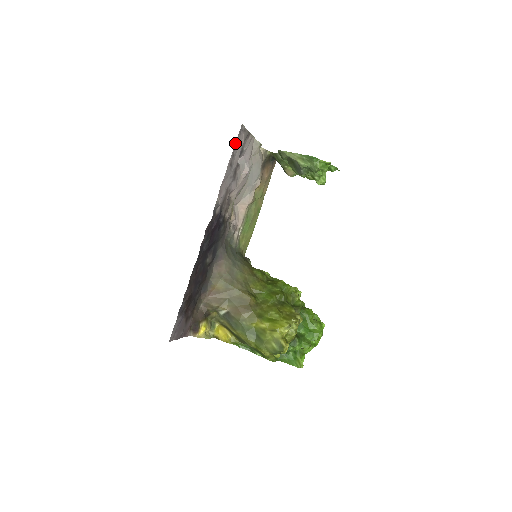
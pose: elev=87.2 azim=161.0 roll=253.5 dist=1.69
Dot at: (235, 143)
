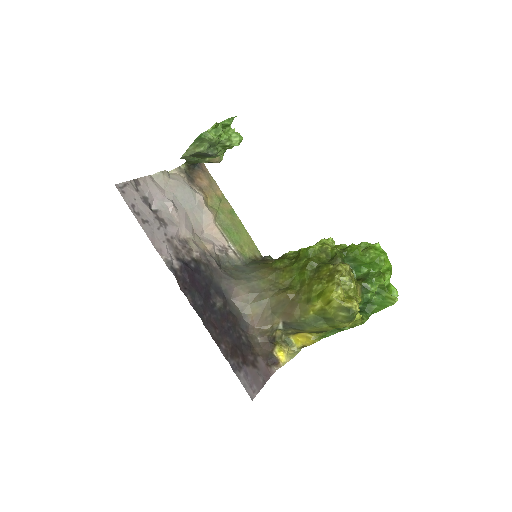
Dot at: (127, 204)
